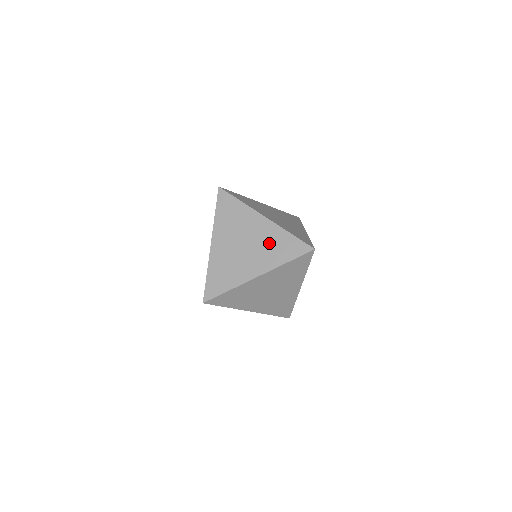
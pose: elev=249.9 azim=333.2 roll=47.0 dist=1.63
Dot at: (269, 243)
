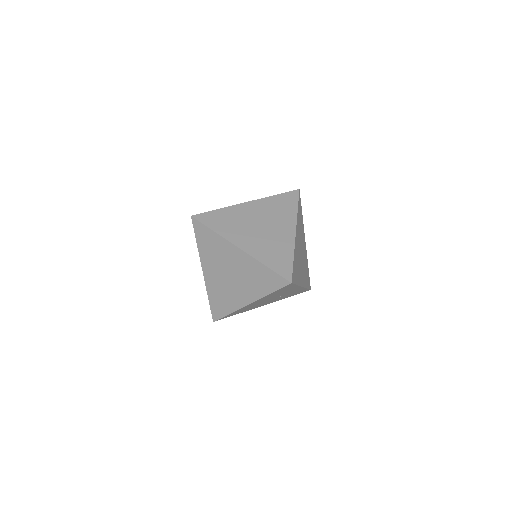
Dot at: (275, 245)
